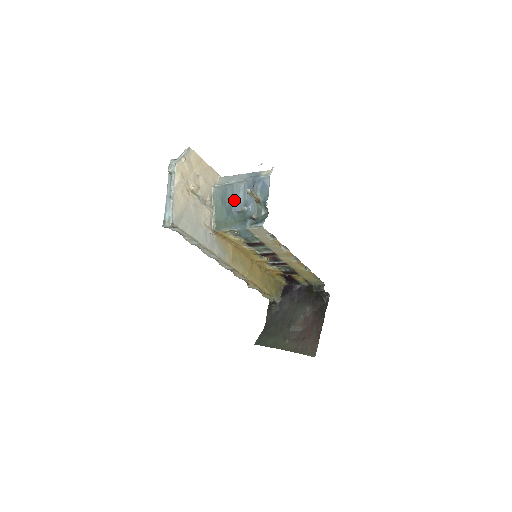
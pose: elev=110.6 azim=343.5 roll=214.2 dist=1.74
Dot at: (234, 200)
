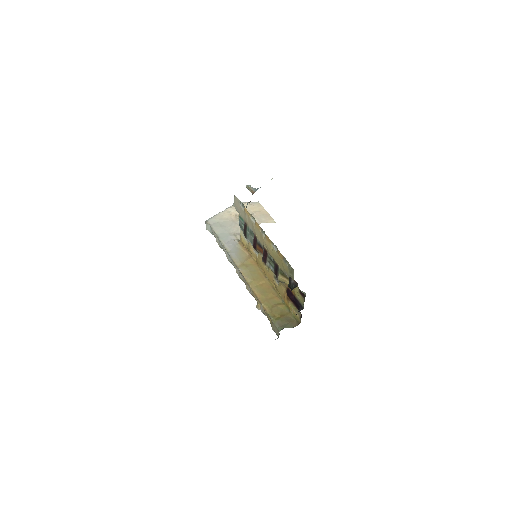
Dot at: occluded
